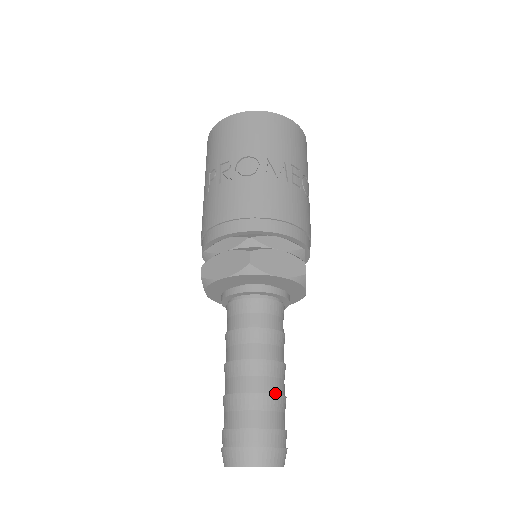
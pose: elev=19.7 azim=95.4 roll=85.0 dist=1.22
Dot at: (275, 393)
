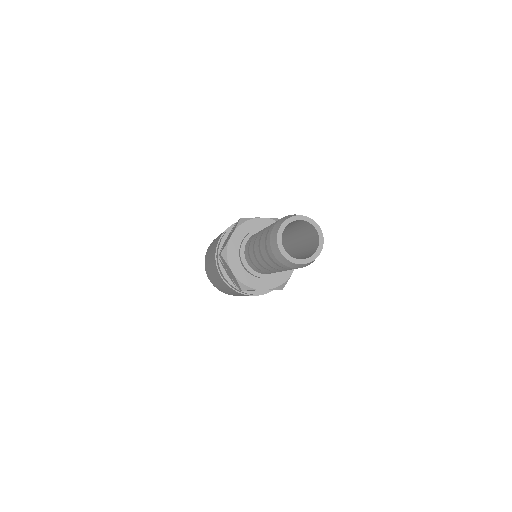
Dot at: occluded
